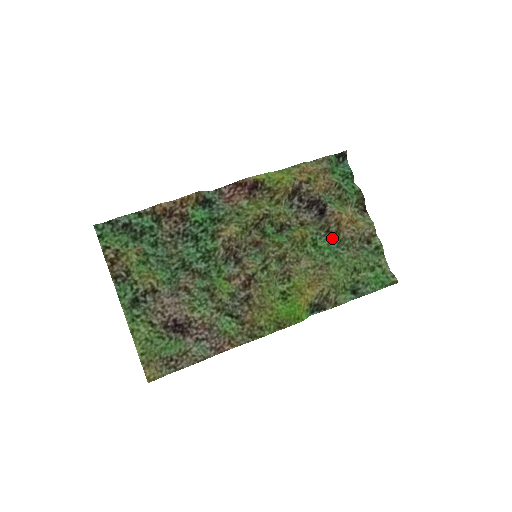
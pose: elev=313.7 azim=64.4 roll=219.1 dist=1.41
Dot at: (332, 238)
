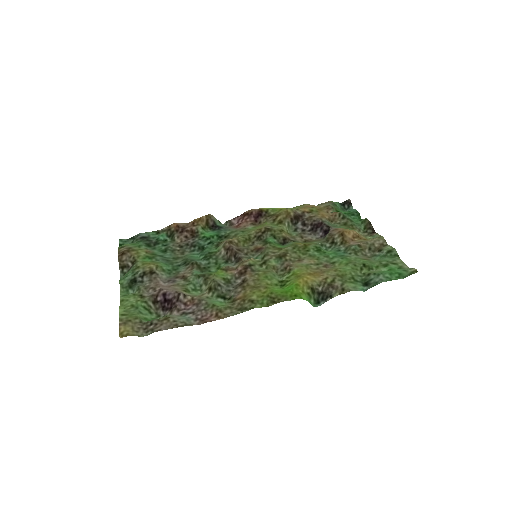
Dot at: (338, 248)
